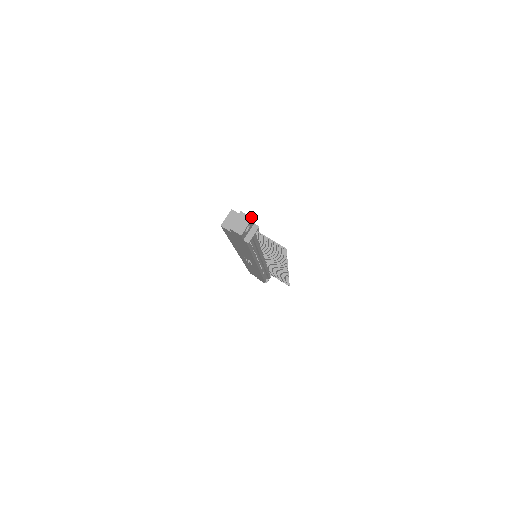
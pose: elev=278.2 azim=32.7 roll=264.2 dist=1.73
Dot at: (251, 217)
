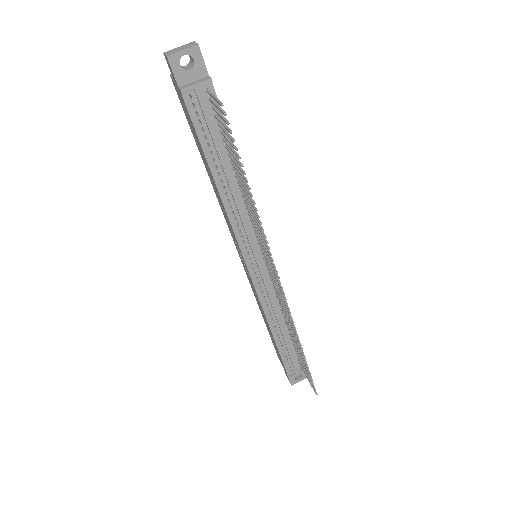
Dot at: occluded
